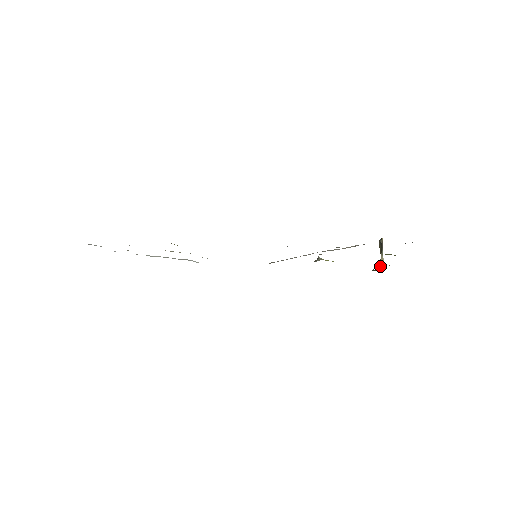
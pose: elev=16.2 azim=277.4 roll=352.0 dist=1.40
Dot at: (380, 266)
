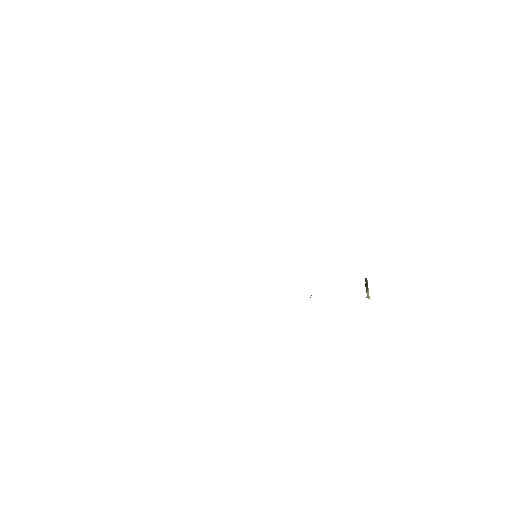
Dot at: (366, 297)
